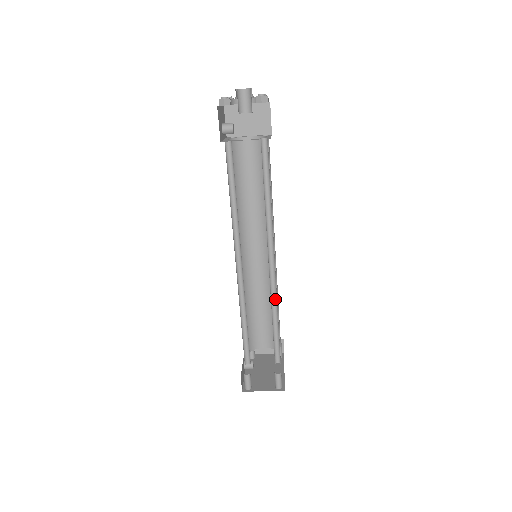
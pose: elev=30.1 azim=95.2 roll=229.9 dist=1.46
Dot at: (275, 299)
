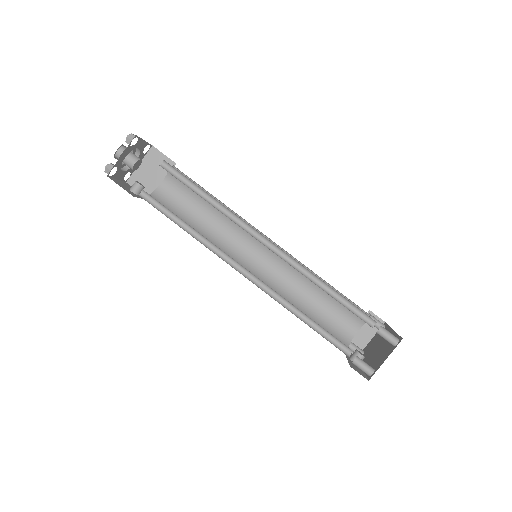
Dot at: (305, 271)
